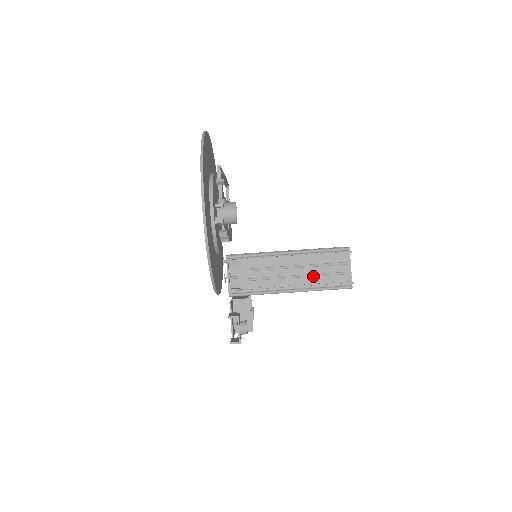
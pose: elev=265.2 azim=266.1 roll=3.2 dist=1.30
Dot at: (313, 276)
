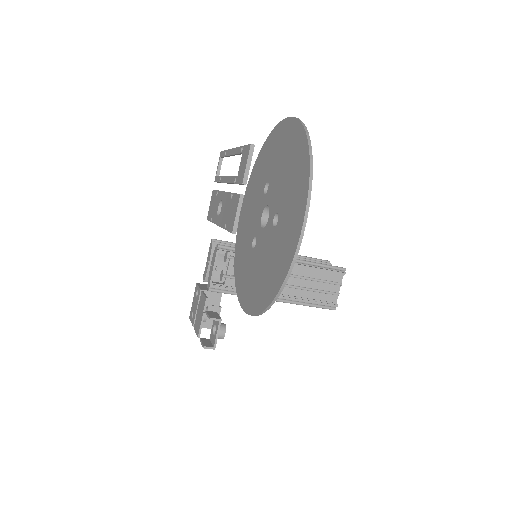
Dot at: (302, 289)
